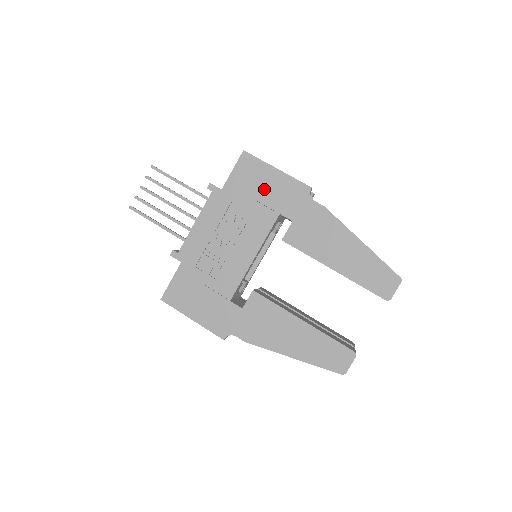
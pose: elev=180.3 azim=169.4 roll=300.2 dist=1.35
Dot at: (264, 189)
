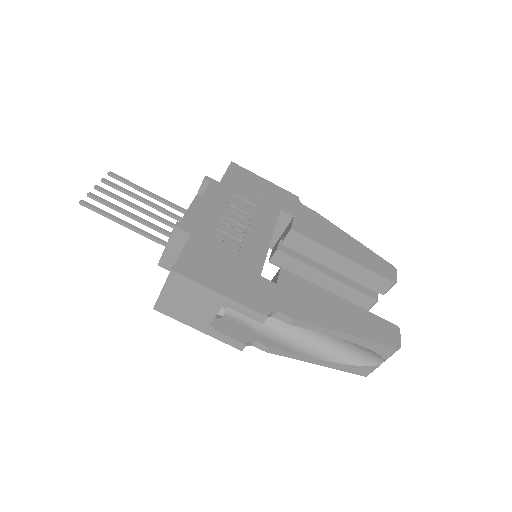
Dot at: (260, 190)
